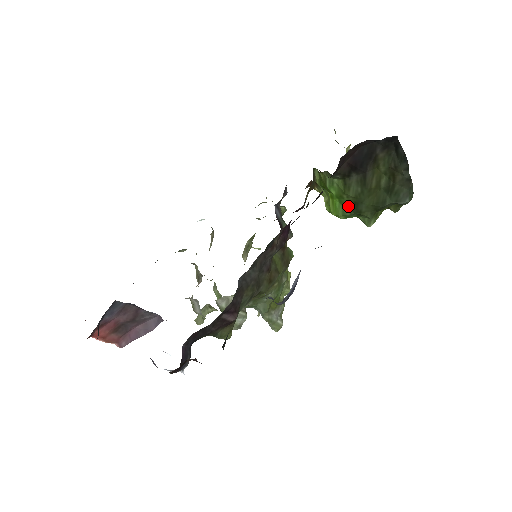
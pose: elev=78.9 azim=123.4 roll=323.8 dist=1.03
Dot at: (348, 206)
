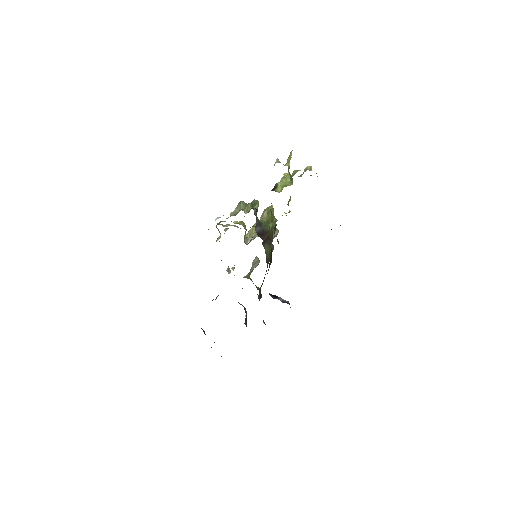
Dot at: occluded
